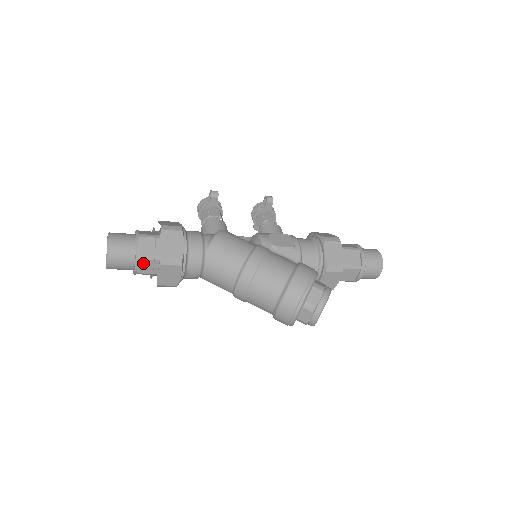
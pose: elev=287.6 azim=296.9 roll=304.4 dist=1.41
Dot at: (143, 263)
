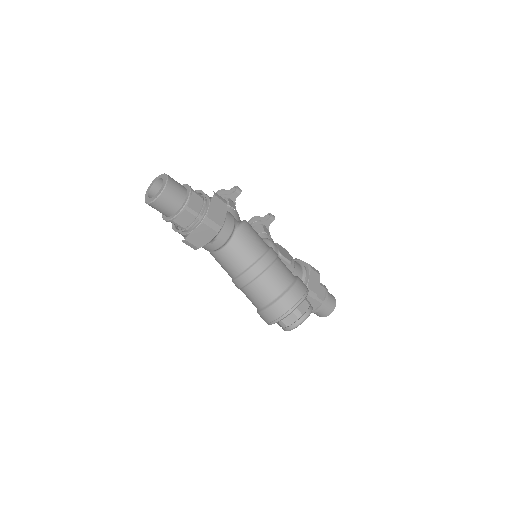
Dot at: (185, 214)
